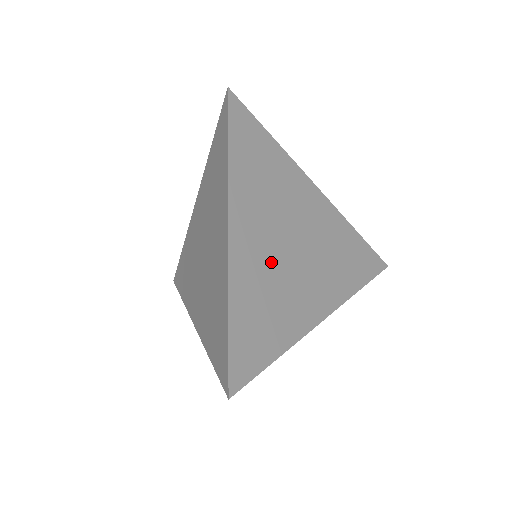
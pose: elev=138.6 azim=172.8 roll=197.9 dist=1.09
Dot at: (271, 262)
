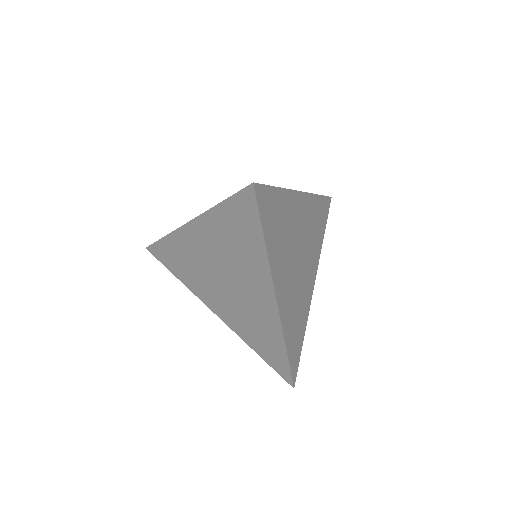
Dot at: (294, 290)
